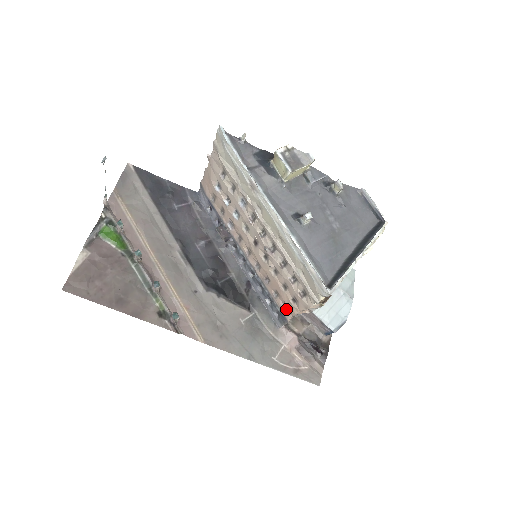
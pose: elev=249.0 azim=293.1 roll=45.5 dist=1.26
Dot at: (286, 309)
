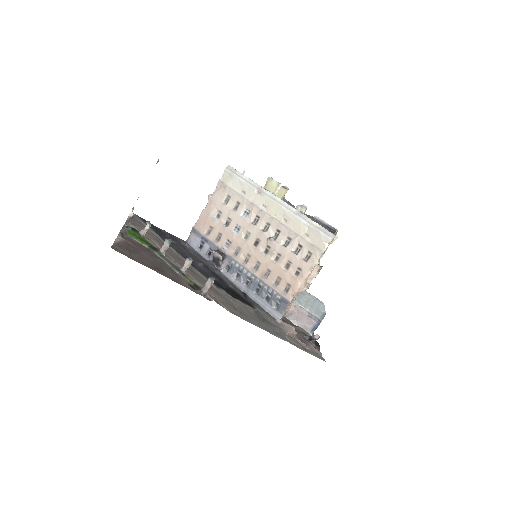
Dot at: (288, 291)
